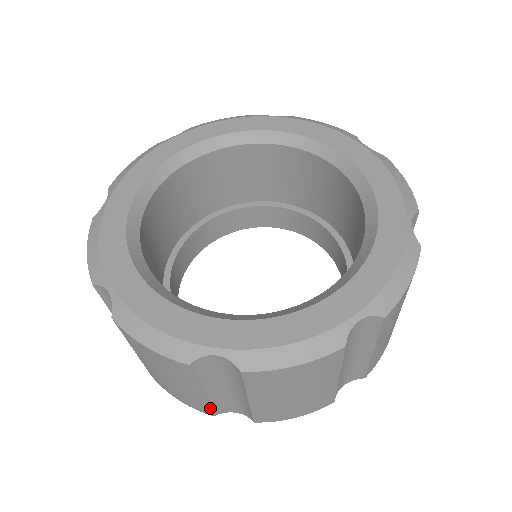
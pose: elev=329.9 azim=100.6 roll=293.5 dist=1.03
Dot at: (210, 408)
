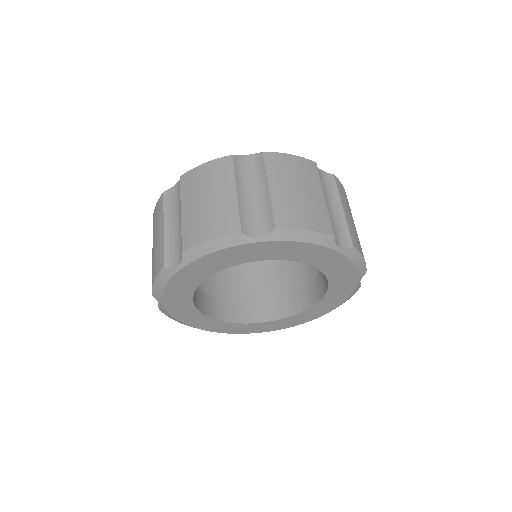
Dot at: occluded
